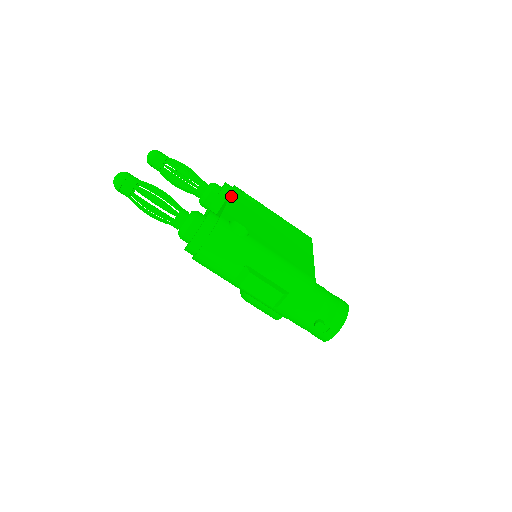
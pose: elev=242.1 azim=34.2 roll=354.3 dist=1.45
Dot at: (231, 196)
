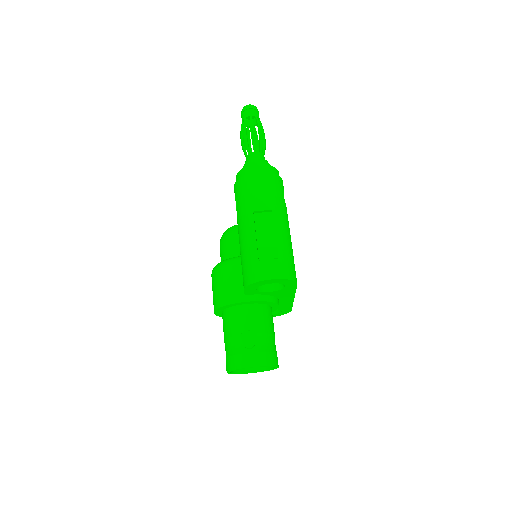
Dot at: occluded
